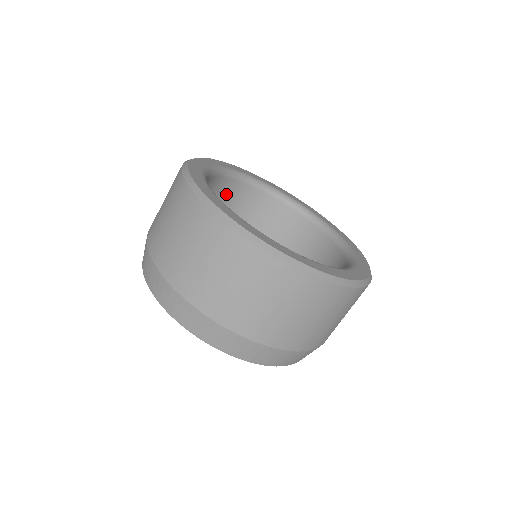
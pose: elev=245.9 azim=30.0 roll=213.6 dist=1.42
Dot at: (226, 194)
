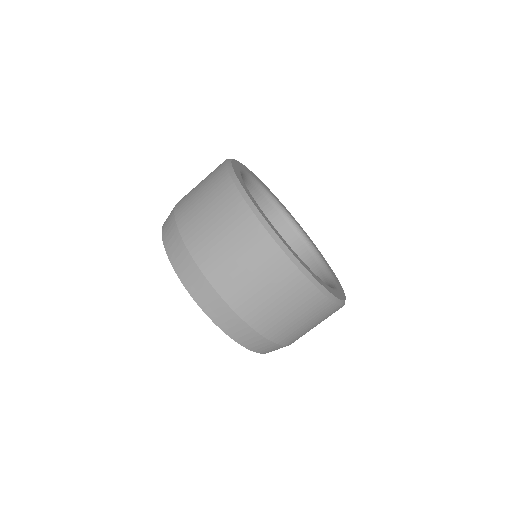
Dot at: occluded
